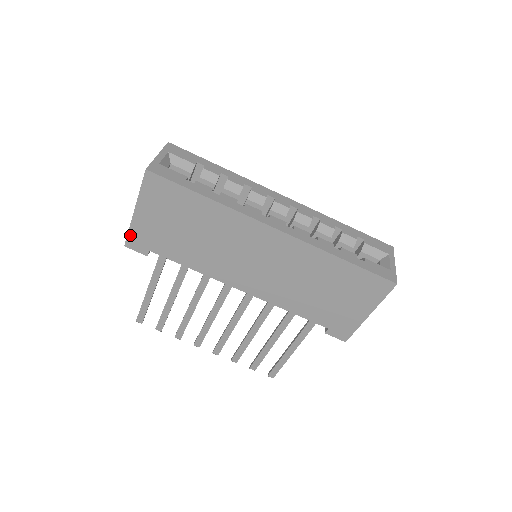
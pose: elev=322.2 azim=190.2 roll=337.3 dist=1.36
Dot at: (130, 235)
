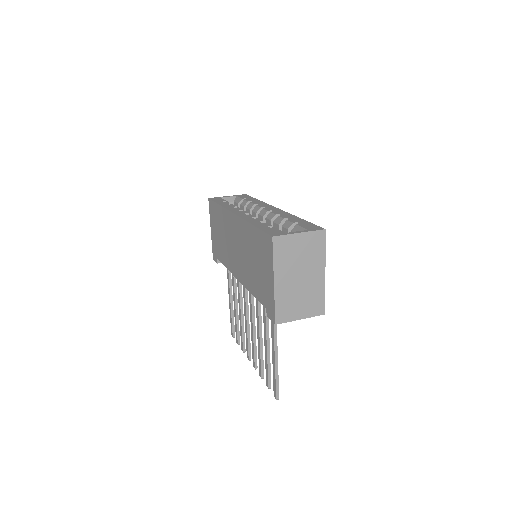
Dot at: (213, 249)
